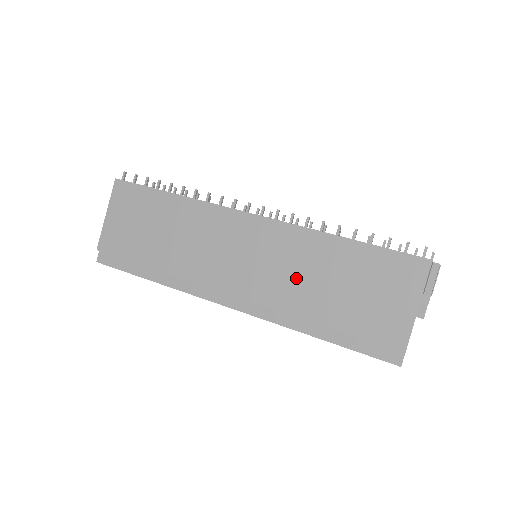
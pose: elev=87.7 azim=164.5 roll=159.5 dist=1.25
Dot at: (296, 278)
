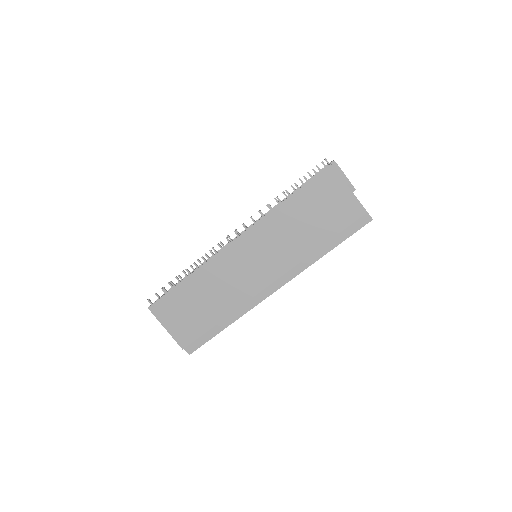
Dot at: (288, 241)
